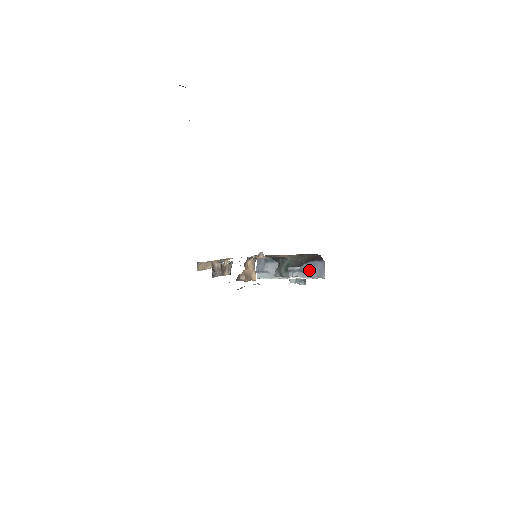
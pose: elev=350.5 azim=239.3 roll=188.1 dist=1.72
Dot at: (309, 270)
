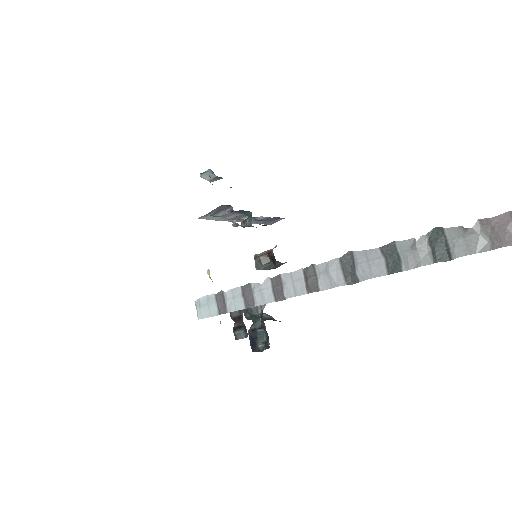
Dot at: (265, 221)
